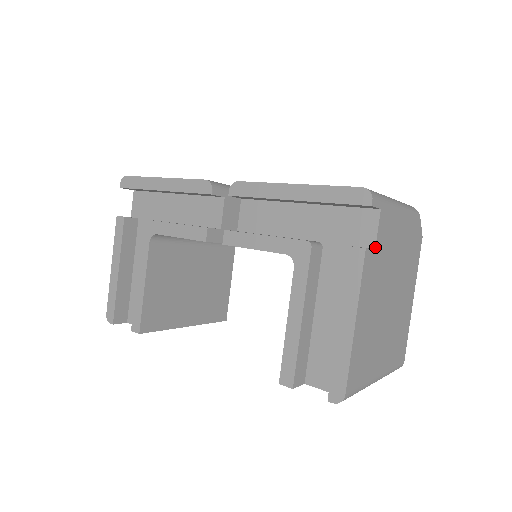
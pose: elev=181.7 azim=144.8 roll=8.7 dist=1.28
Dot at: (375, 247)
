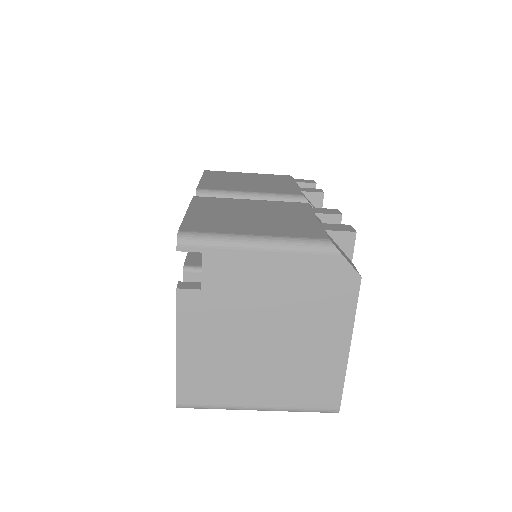
Dot at: (201, 287)
